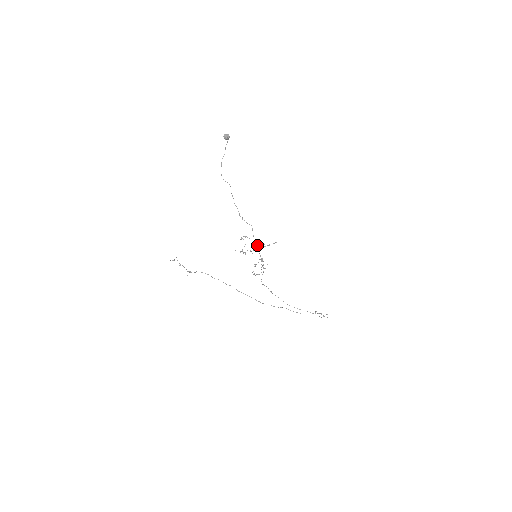
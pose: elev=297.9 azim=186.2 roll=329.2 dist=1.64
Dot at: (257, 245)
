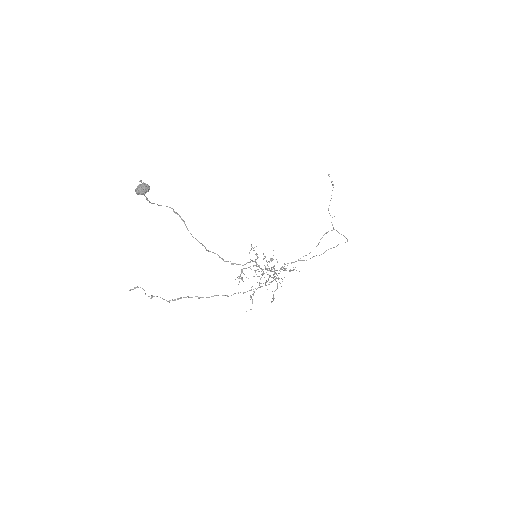
Dot at: (256, 255)
